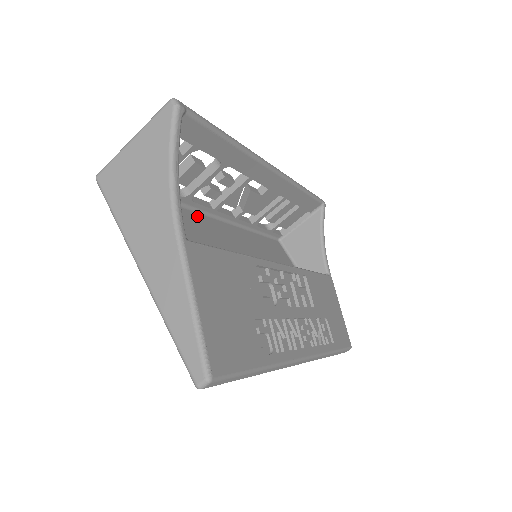
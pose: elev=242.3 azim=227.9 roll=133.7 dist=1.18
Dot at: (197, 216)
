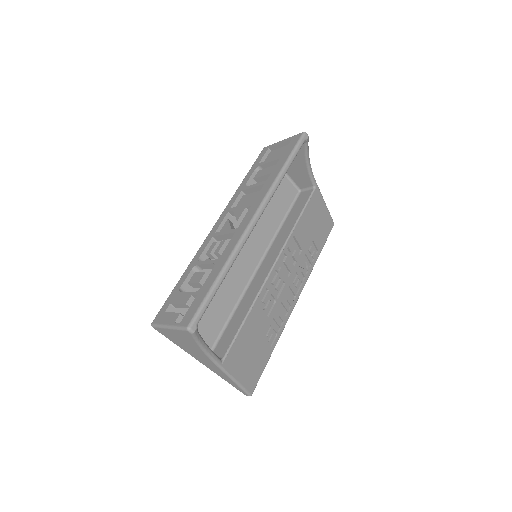
Dot at: occluded
